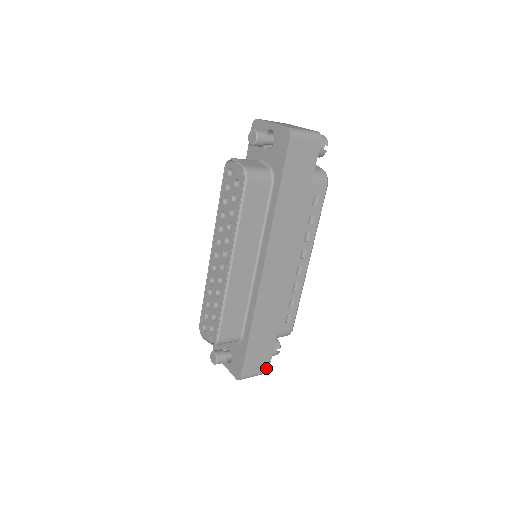
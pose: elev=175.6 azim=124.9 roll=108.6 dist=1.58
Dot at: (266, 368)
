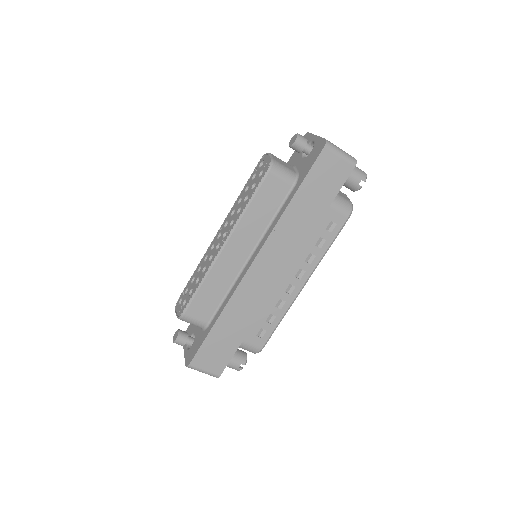
Dot at: (219, 371)
